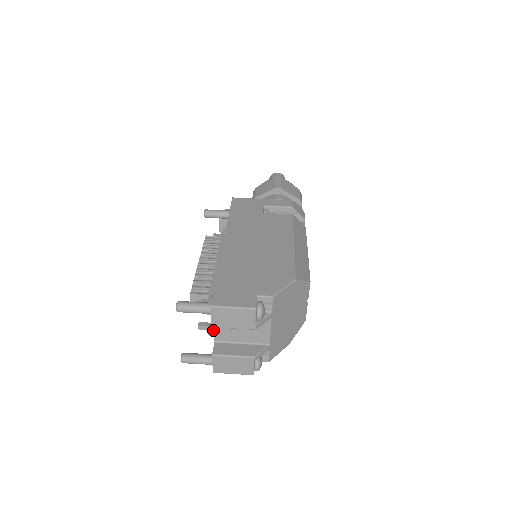
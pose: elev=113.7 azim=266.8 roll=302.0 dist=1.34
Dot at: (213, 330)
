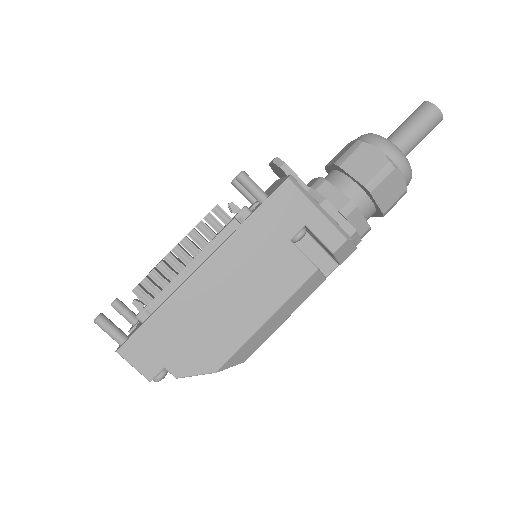
Dot at: occluded
